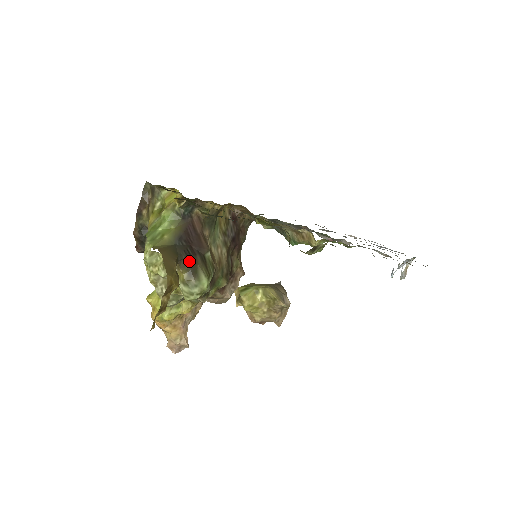
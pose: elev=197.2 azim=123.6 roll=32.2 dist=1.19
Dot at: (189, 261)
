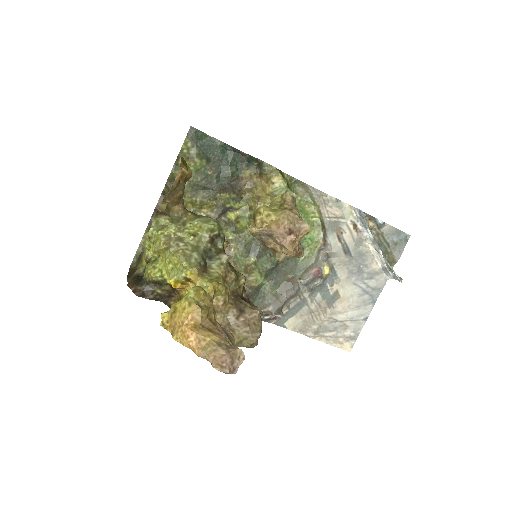
Dot at: occluded
